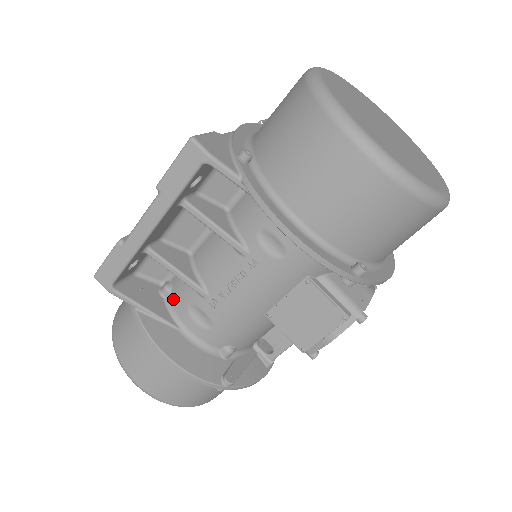
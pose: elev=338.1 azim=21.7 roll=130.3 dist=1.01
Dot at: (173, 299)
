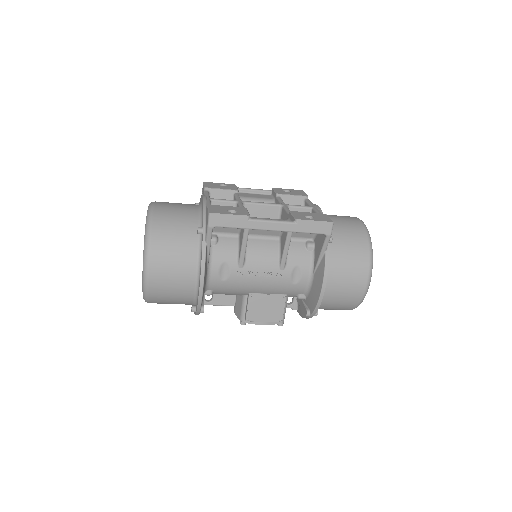
Dot at: (216, 249)
